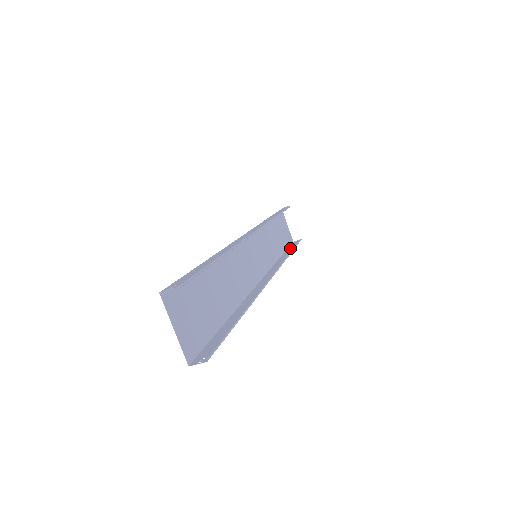
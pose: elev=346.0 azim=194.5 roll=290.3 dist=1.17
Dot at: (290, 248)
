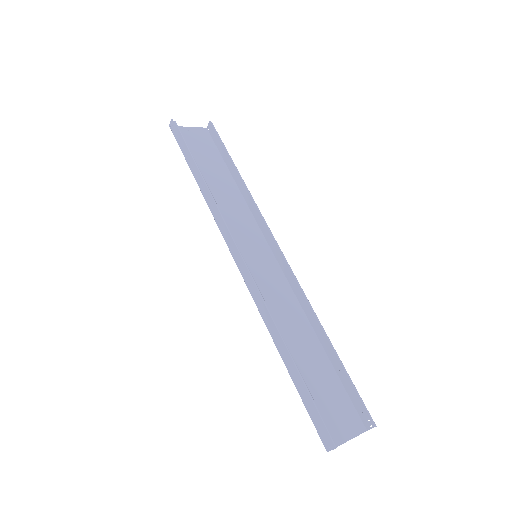
Dot at: (224, 156)
